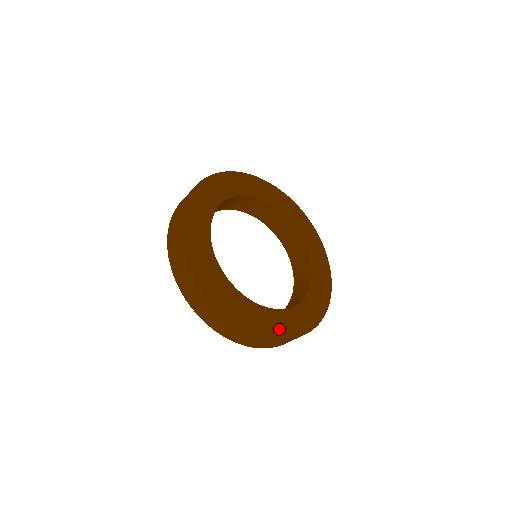
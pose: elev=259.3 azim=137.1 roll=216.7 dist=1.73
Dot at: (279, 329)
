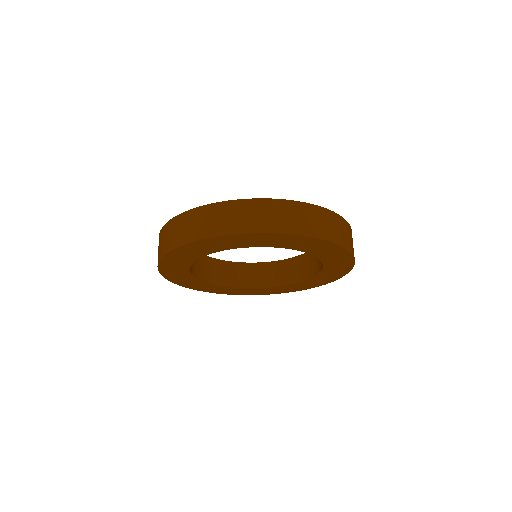
Dot at: occluded
